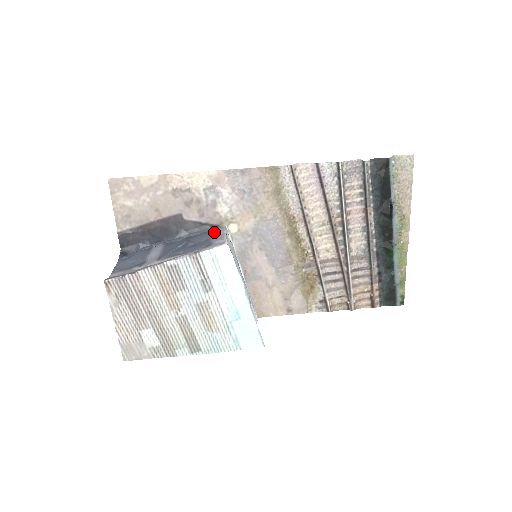
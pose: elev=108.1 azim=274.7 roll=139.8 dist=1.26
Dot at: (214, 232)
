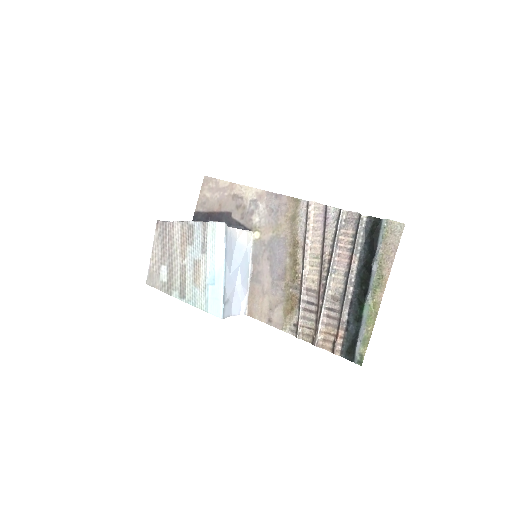
Dot at: occluded
